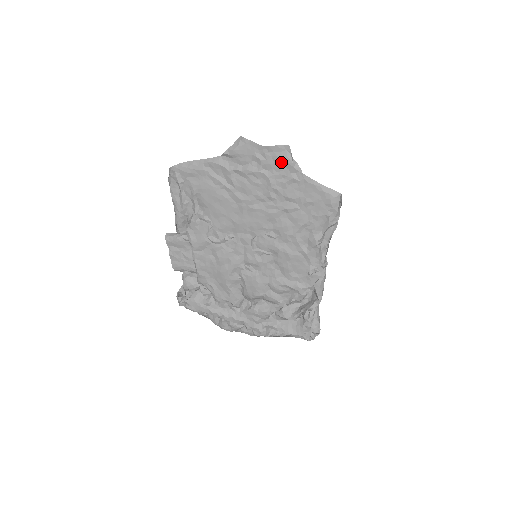
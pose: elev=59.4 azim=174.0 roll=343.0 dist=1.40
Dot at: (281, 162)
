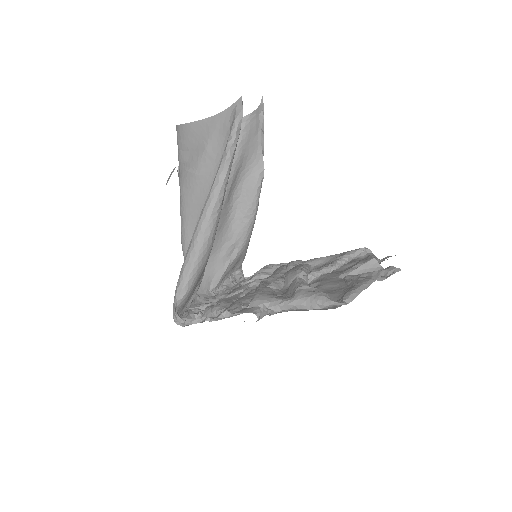
Dot at: occluded
